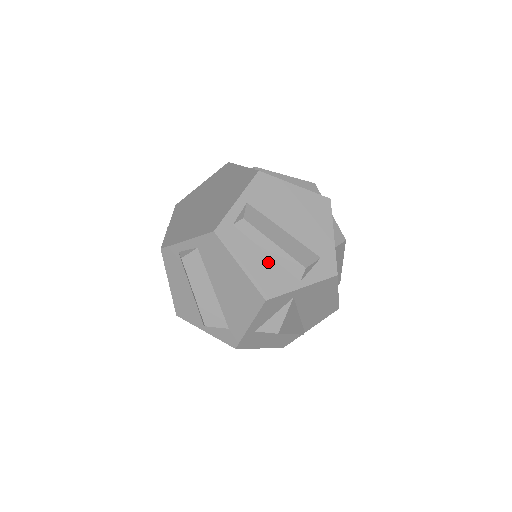
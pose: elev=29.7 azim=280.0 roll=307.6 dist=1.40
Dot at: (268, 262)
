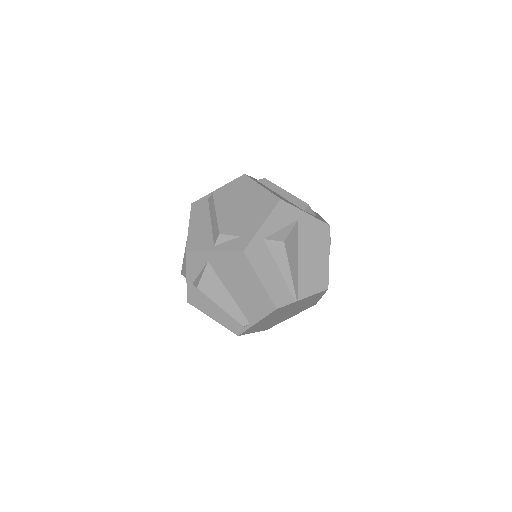
Dot at: (281, 196)
